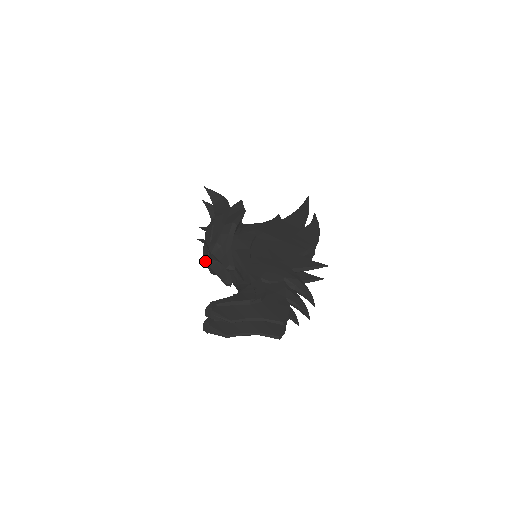
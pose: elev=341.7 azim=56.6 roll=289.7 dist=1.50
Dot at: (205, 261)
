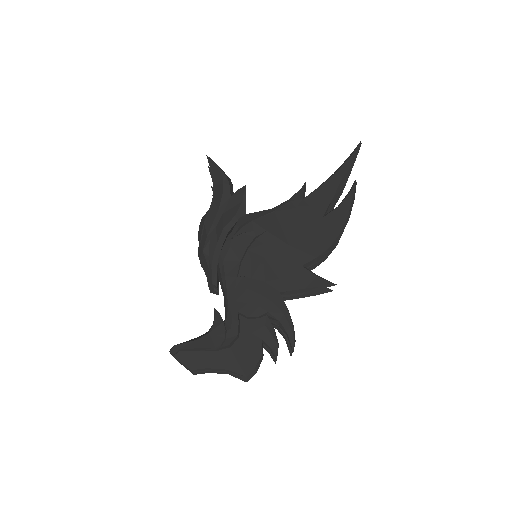
Dot at: occluded
